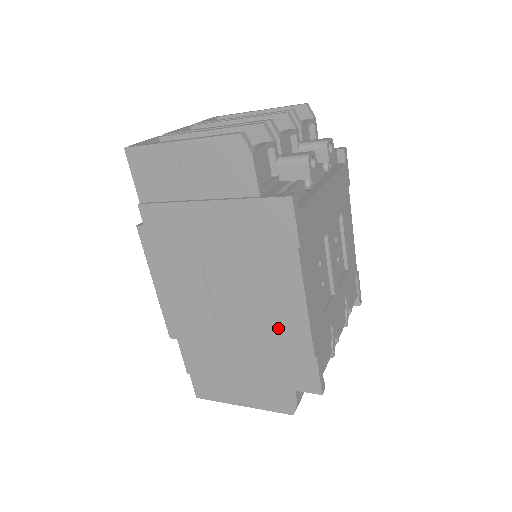
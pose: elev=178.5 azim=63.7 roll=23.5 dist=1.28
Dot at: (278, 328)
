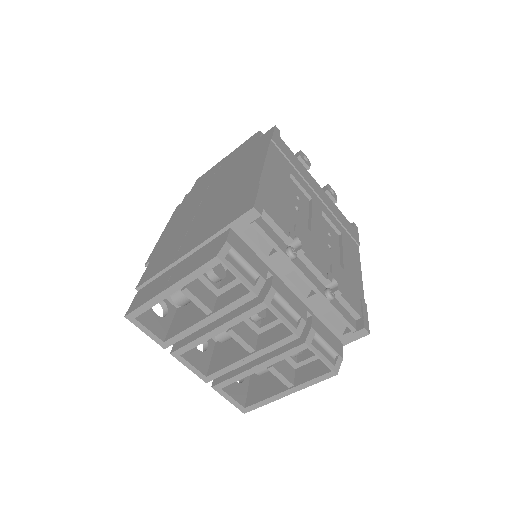
Dot at: (238, 189)
